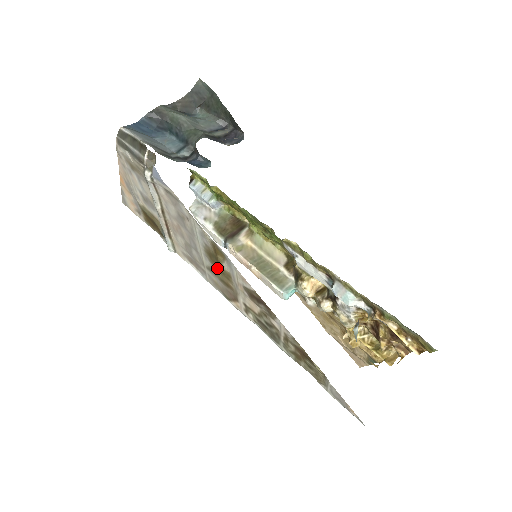
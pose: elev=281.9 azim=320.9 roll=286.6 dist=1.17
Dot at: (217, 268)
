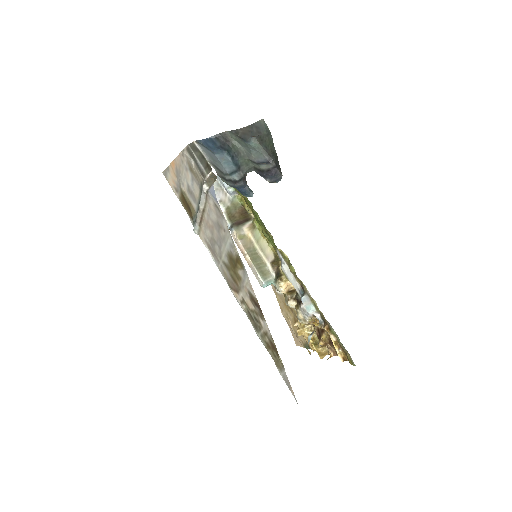
Dot at: (232, 268)
